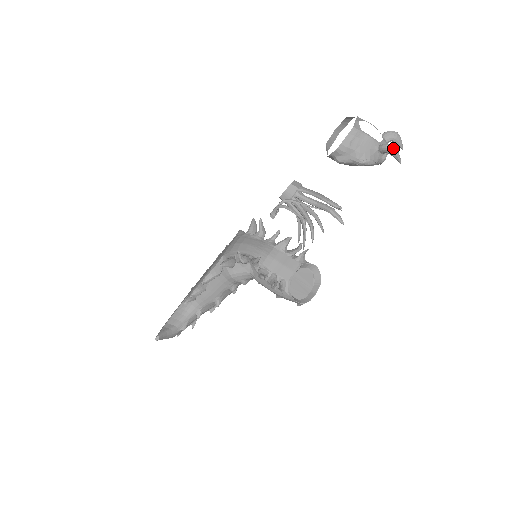
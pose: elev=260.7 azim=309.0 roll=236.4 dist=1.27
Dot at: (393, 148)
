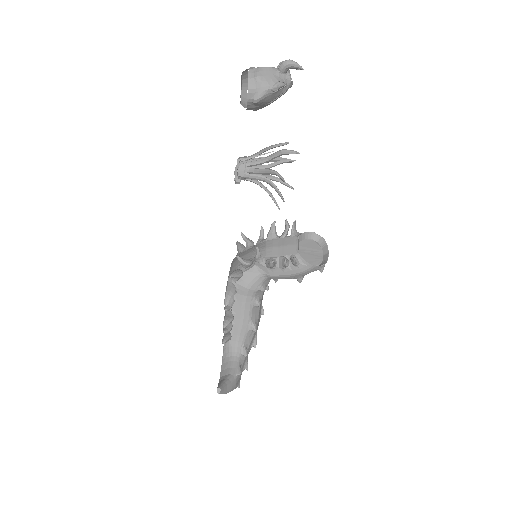
Dot at: (288, 61)
